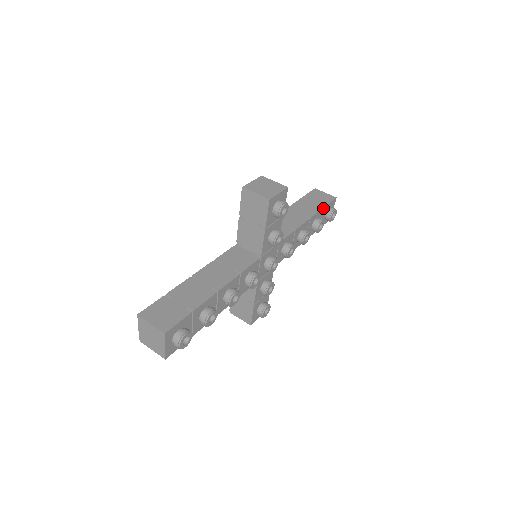
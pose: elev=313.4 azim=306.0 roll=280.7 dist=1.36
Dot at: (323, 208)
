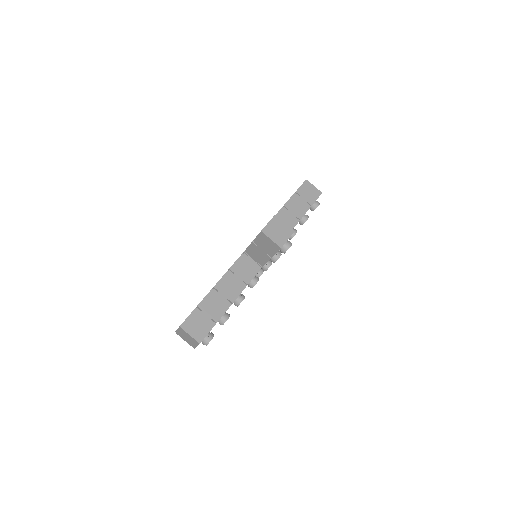
Dot at: occluded
